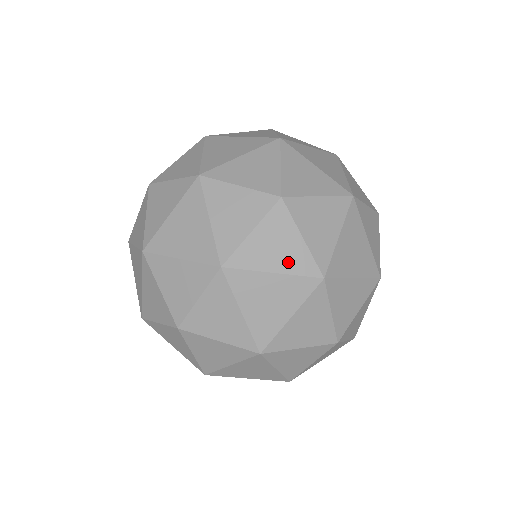
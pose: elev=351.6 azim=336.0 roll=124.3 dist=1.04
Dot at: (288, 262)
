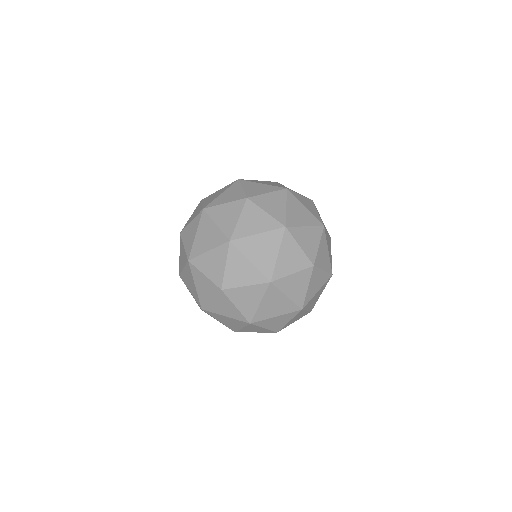
Dot at: (321, 283)
